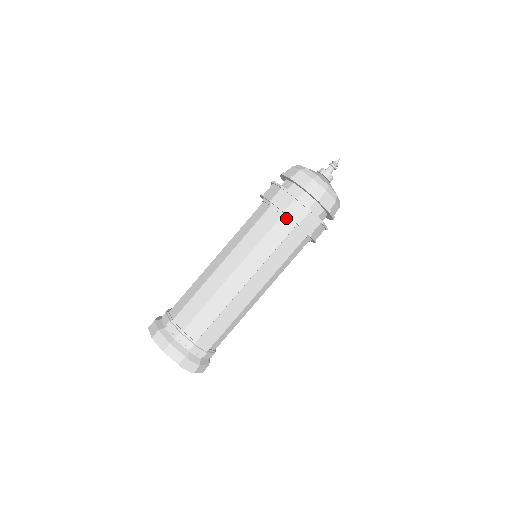
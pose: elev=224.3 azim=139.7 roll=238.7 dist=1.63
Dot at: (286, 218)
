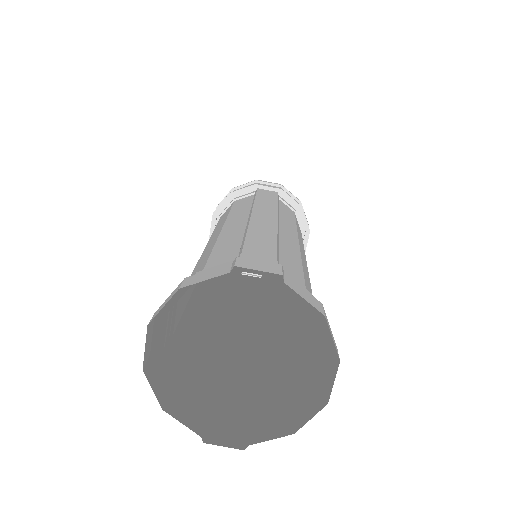
Dot at: (240, 197)
